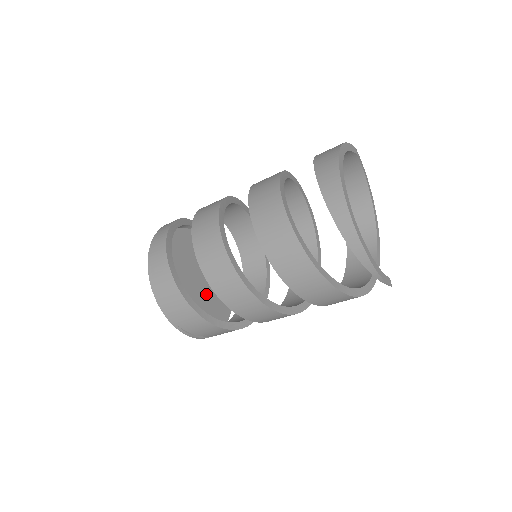
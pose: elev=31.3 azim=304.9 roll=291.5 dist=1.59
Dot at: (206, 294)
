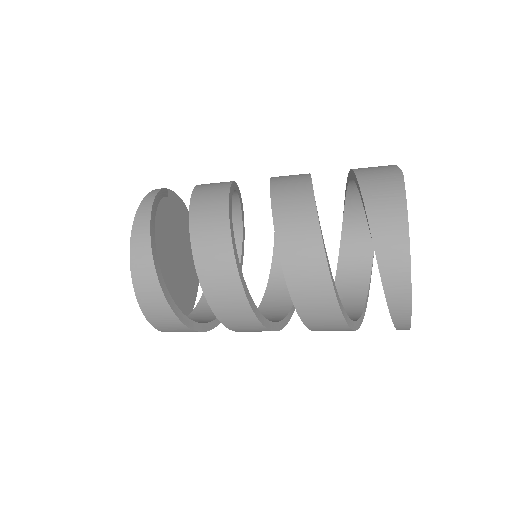
Dot at: (182, 265)
